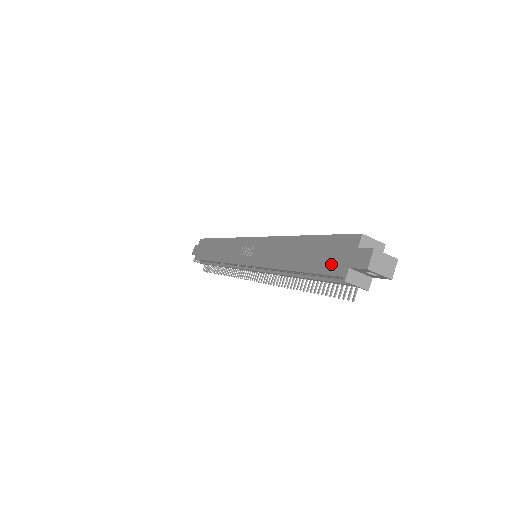
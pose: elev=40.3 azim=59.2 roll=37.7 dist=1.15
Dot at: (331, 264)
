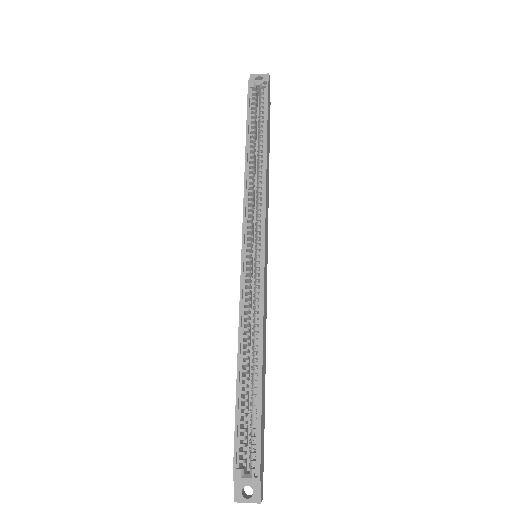
Dot at: occluded
